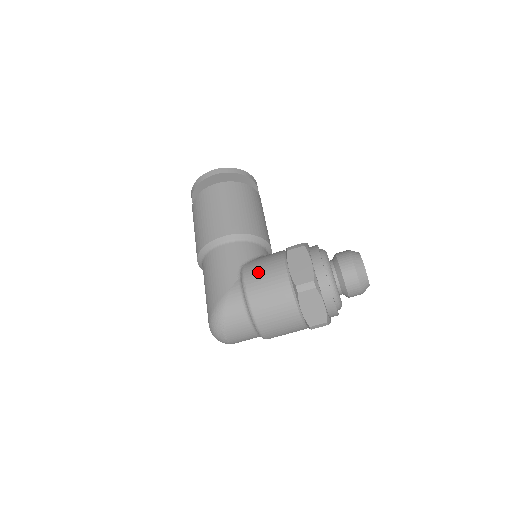
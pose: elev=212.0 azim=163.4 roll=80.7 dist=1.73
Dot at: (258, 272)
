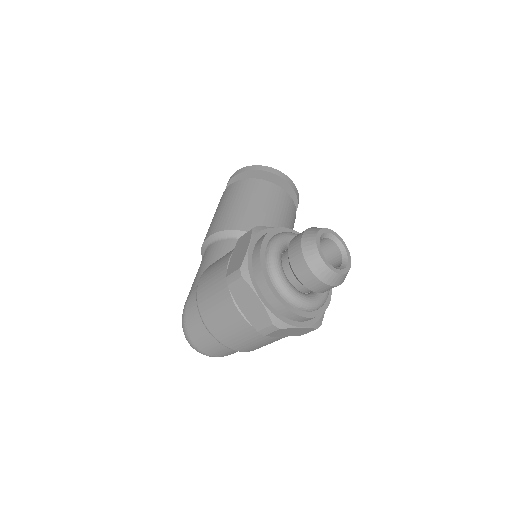
Dot at: (211, 267)
